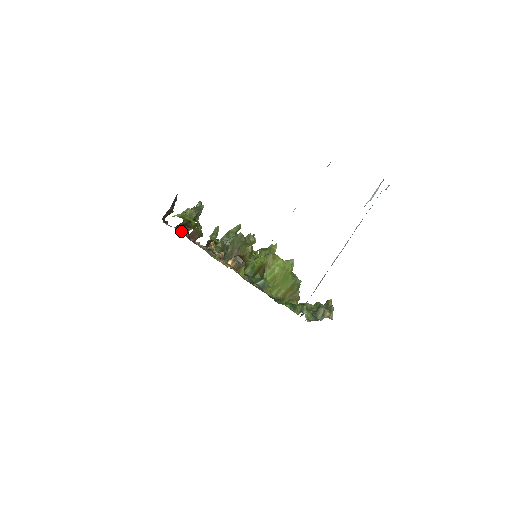
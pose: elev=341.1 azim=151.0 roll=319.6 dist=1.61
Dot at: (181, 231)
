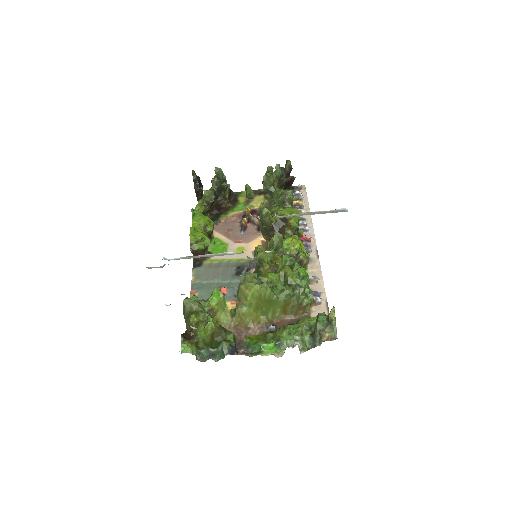
Dot at: (215, 211)
